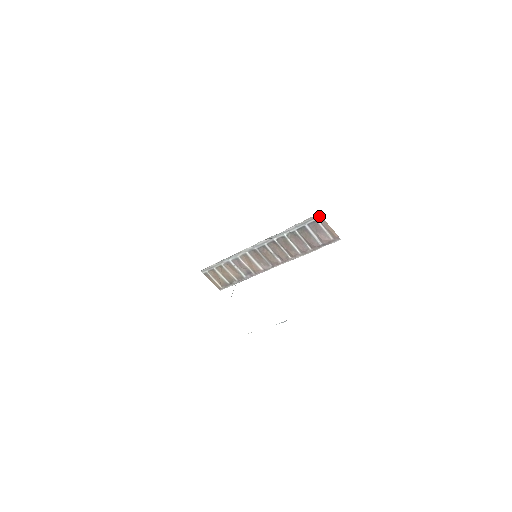
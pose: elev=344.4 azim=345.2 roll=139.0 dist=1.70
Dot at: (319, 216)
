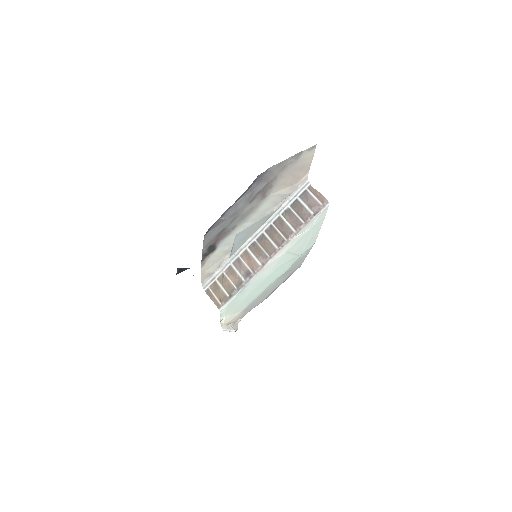
Dot at: (308, 183)
